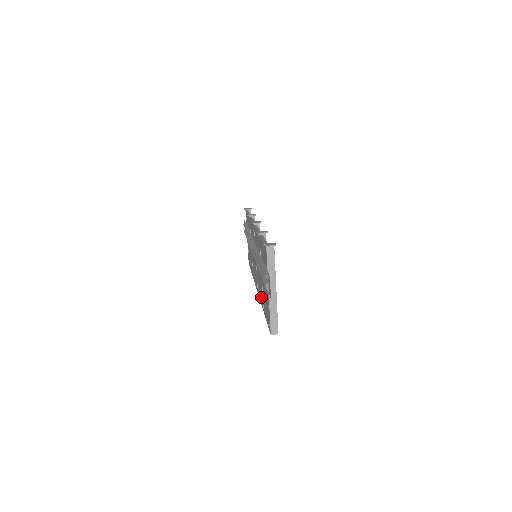
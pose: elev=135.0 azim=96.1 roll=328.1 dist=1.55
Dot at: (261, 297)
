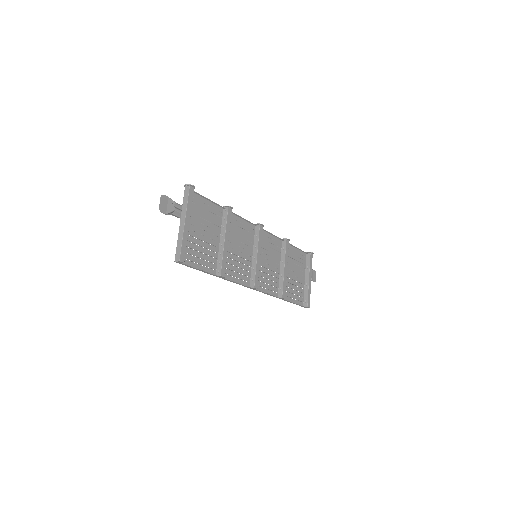
Dot at: (226, 271)
